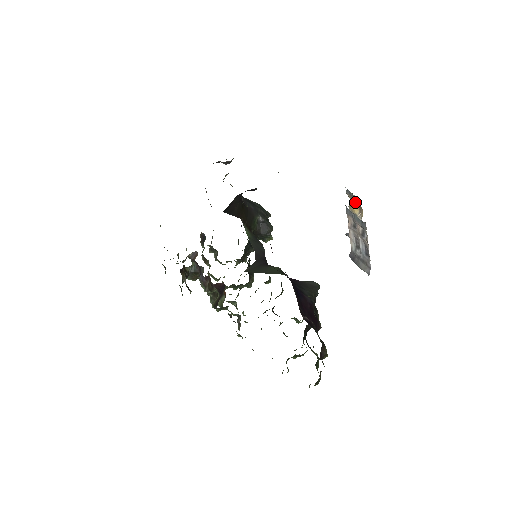
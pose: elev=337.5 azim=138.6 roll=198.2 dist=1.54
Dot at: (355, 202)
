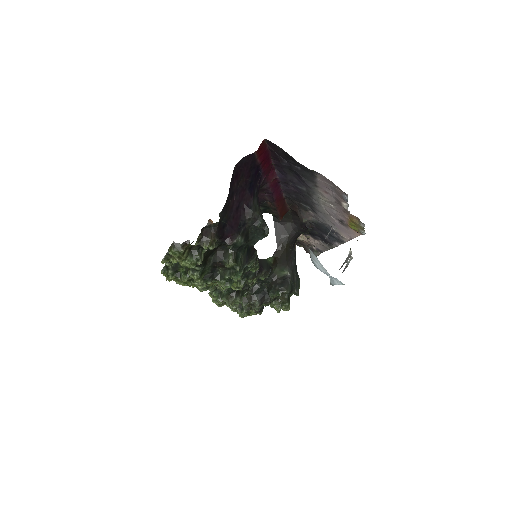
Dot at: occluded
